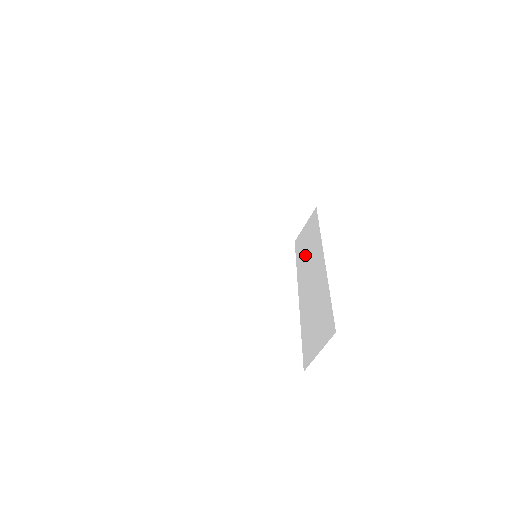
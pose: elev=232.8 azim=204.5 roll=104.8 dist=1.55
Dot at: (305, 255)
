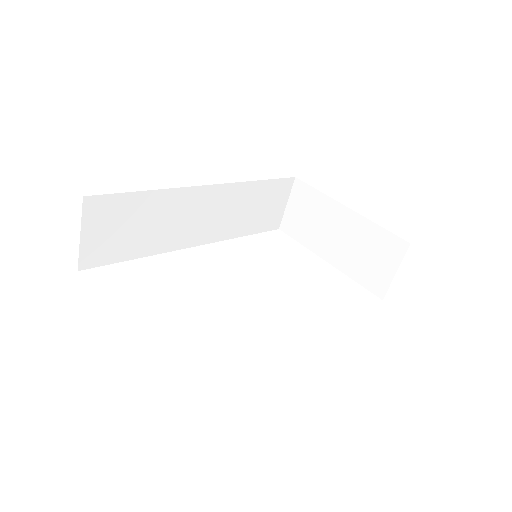
Dot at: occluded
